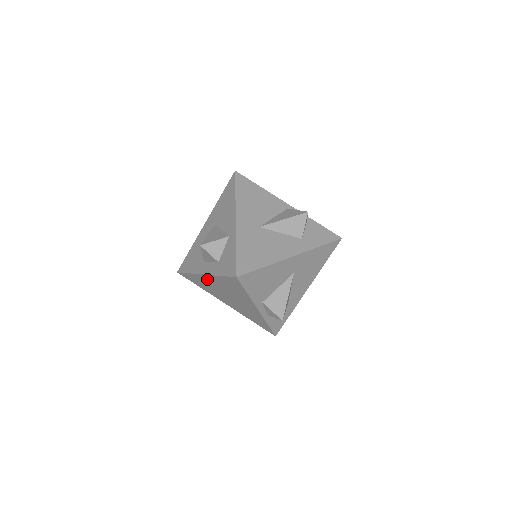
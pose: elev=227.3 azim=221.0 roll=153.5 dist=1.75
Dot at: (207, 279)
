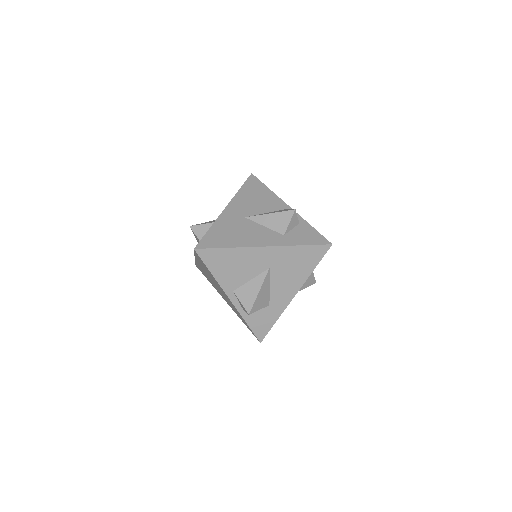
Dot at: (199, 264)
